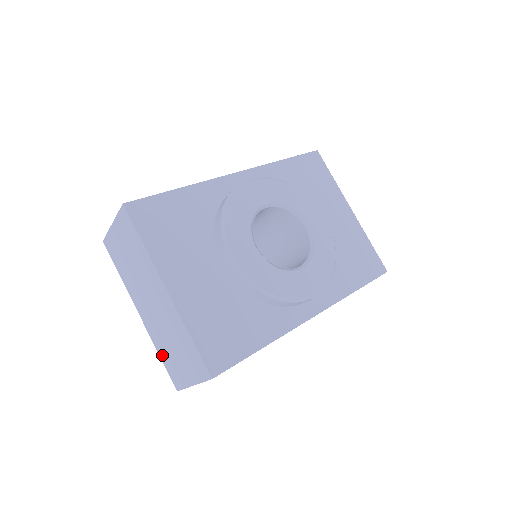
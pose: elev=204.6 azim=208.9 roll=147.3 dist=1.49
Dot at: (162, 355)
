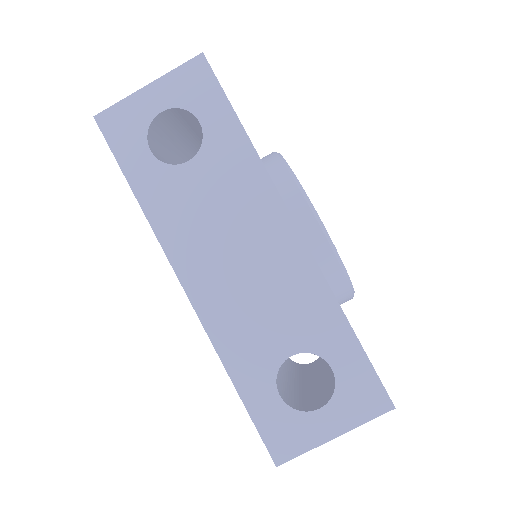
Dot at: occluded
